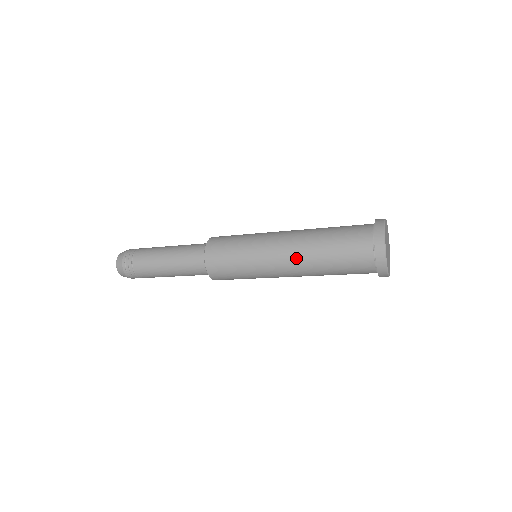
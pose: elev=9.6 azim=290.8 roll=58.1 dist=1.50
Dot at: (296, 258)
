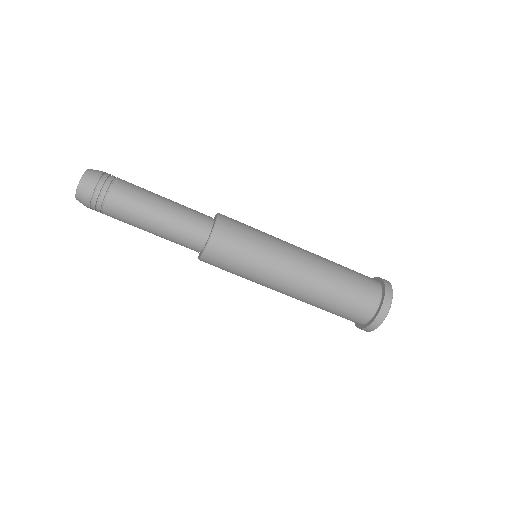
Dot at: occluded
